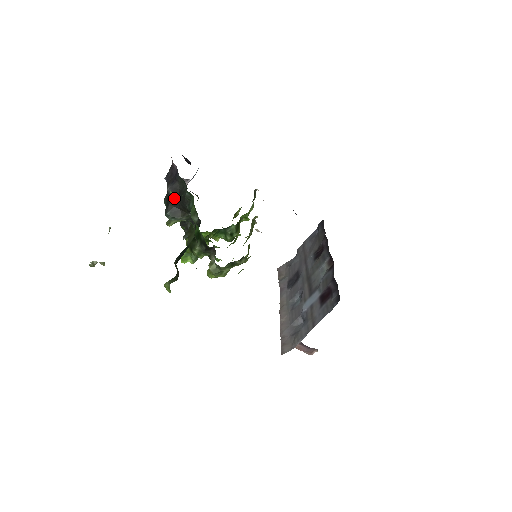
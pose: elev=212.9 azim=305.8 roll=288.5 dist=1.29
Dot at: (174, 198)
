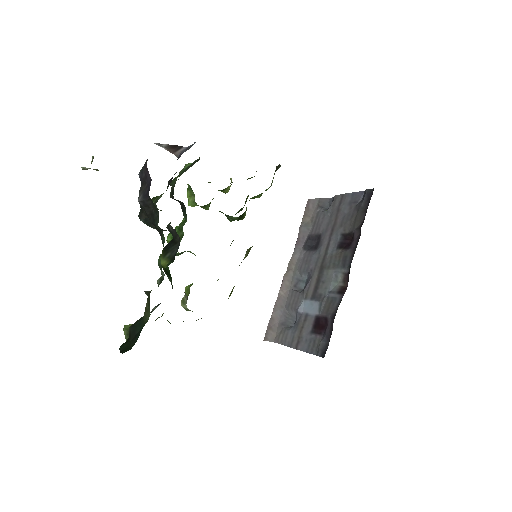
Dot at: (146, 214)
